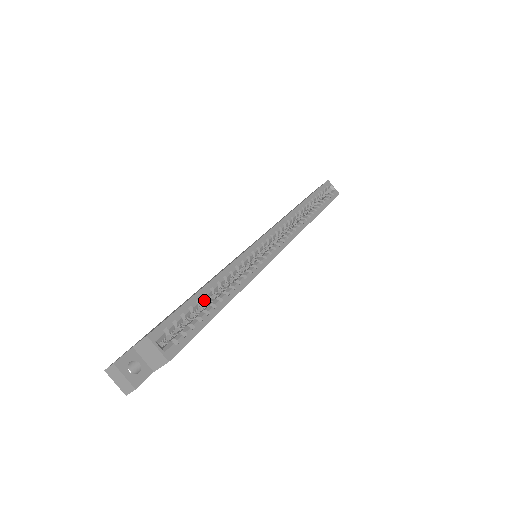
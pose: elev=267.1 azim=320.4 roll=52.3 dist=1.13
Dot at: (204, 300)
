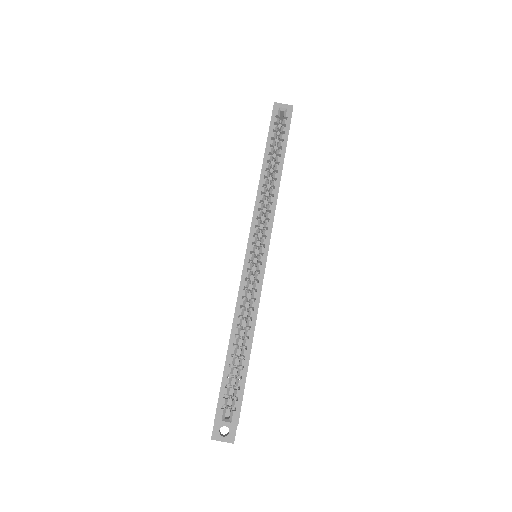
Dot at: (234, 359)
